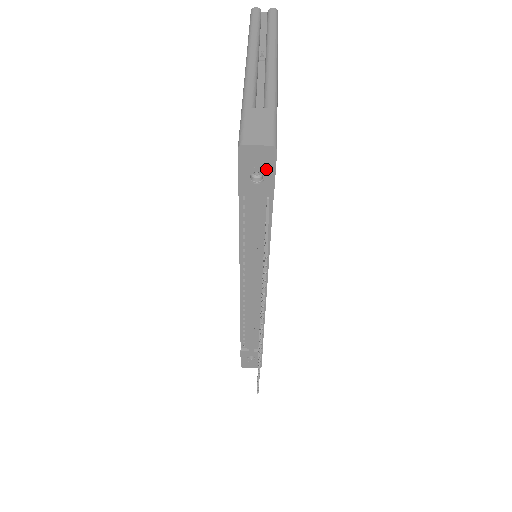
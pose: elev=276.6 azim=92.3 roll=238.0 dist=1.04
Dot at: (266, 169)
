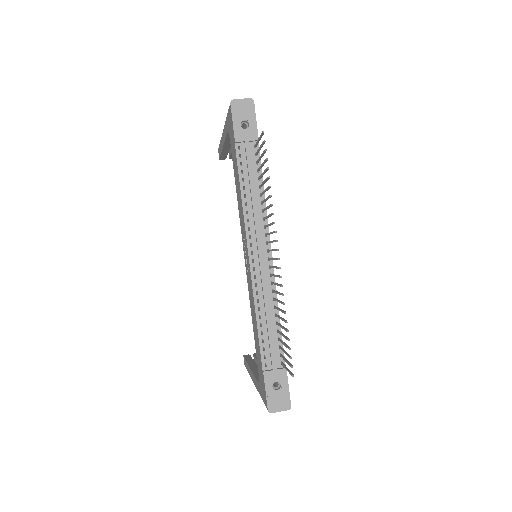
Dot at: (250, 117)
